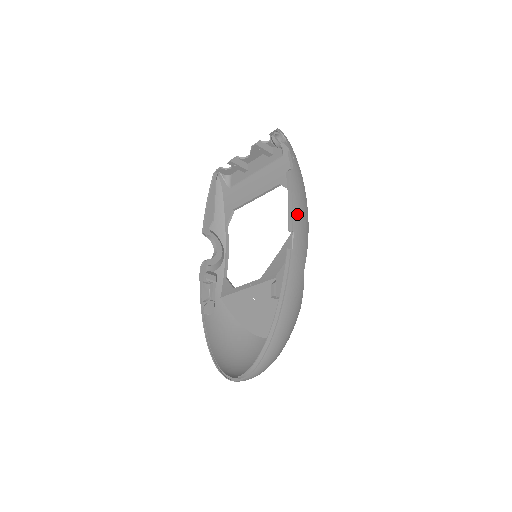
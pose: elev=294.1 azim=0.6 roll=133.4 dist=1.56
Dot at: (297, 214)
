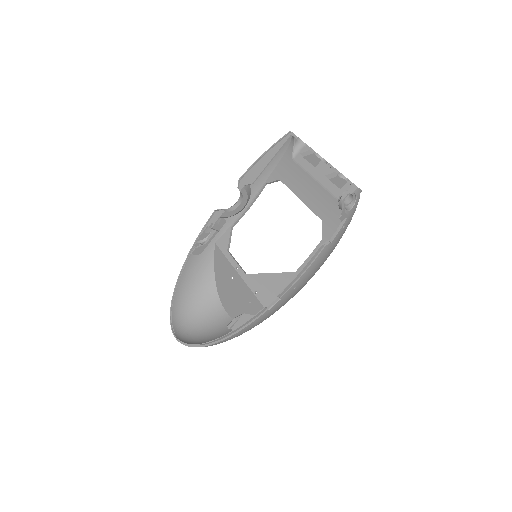
Dot at: (297, 285)
